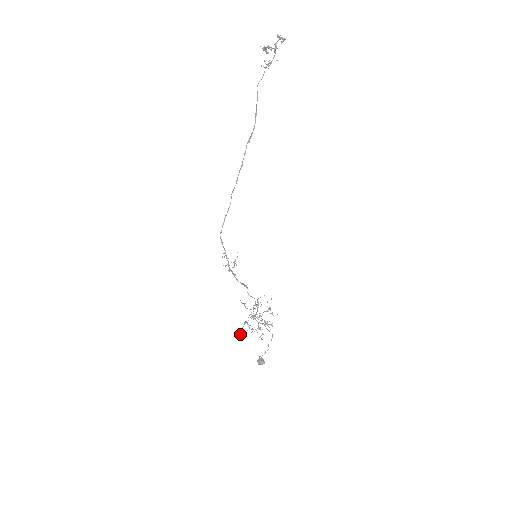
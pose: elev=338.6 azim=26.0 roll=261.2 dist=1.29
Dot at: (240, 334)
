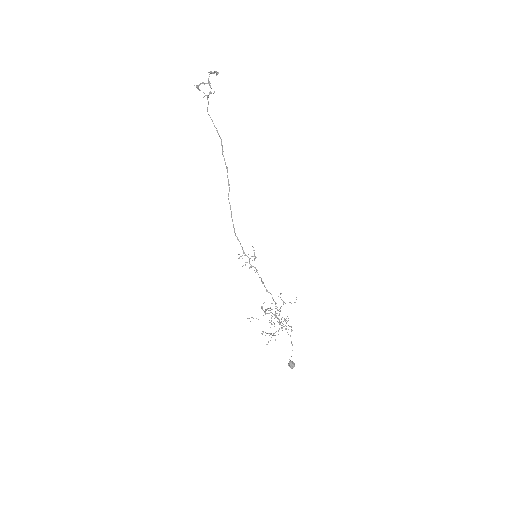
Dot at: (266, 344)
